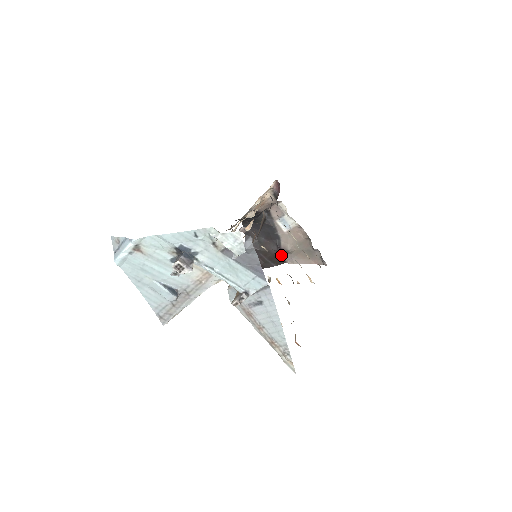
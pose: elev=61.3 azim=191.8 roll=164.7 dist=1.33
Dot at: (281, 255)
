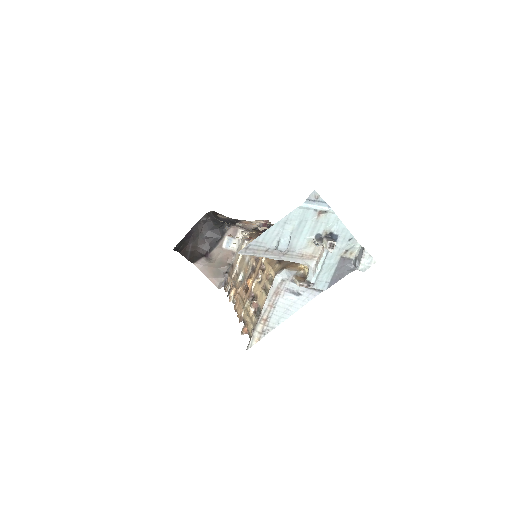
Dot at: (200, 257)
